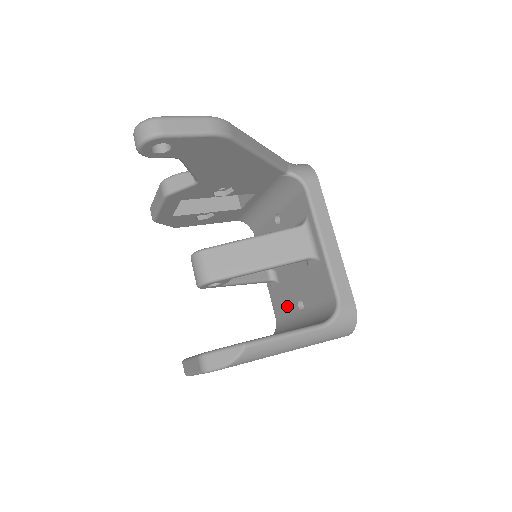
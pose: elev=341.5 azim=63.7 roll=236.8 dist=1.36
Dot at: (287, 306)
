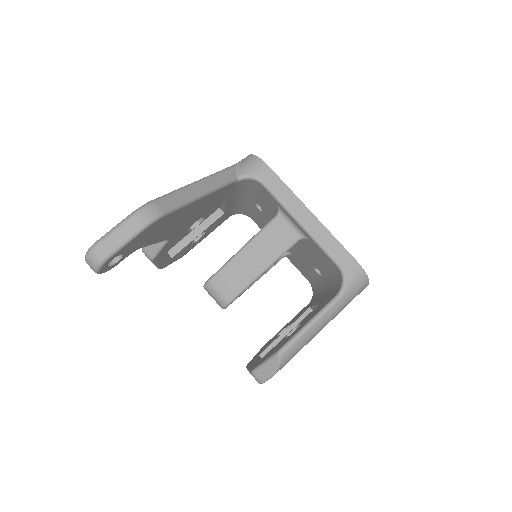
Dot at: (309, 272)
